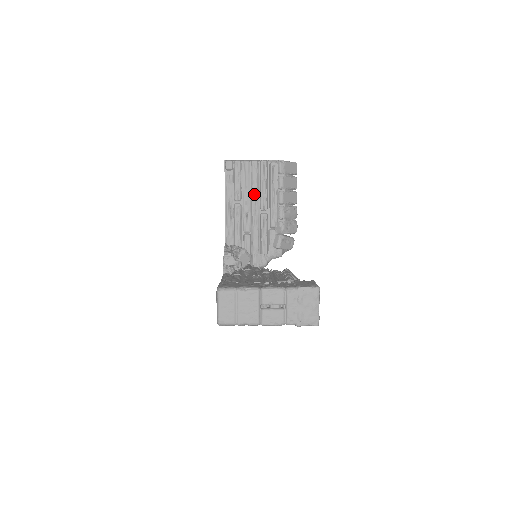
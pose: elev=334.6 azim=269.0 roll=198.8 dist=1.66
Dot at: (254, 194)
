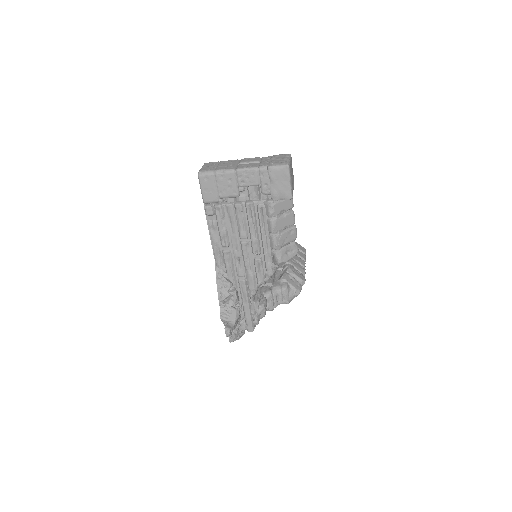
Dot at: occluded
